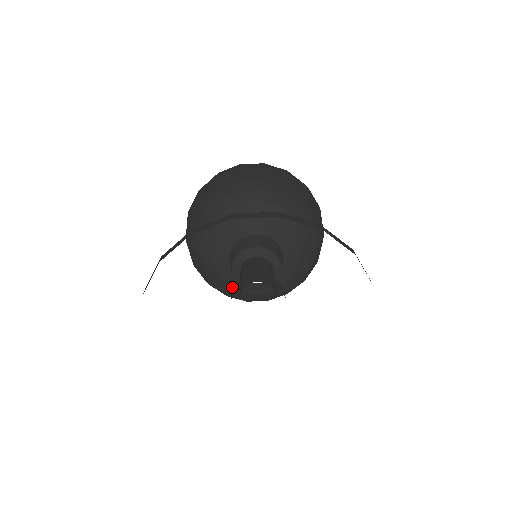
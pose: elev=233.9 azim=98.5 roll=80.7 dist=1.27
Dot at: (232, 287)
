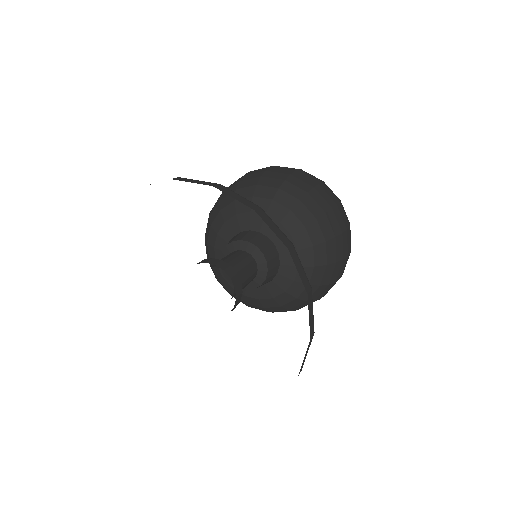
Dot at: (254, 298)
